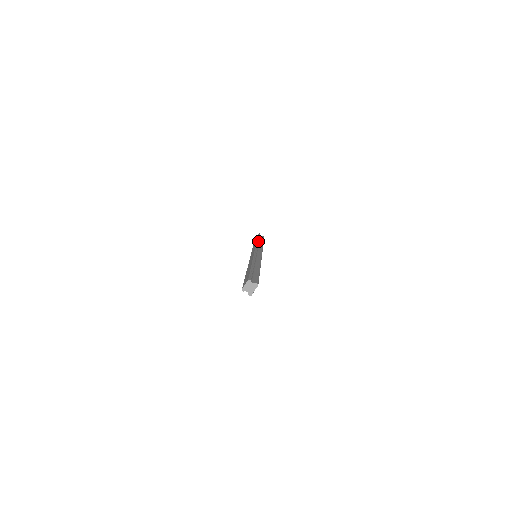
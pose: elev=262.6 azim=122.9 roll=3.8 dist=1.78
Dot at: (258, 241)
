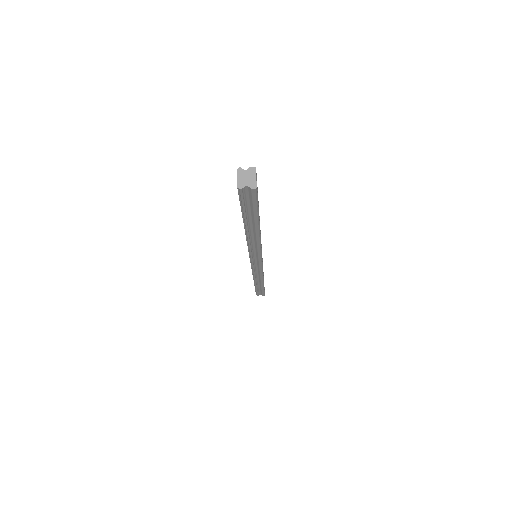
Dot at: occluded
